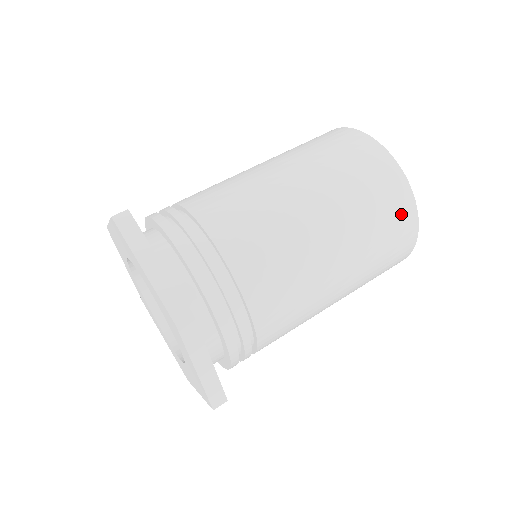
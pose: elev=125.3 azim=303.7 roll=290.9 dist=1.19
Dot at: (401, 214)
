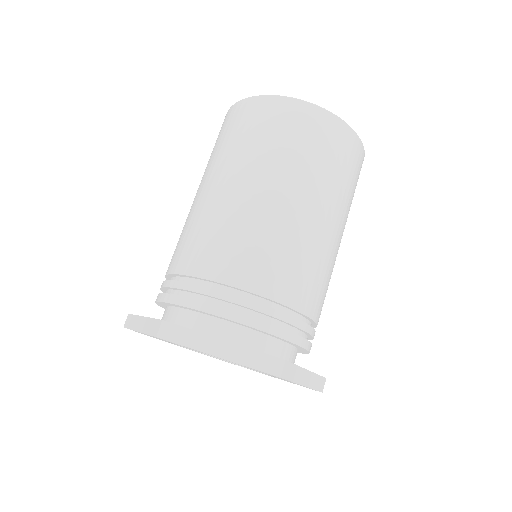
Dot at: (348, 147)
